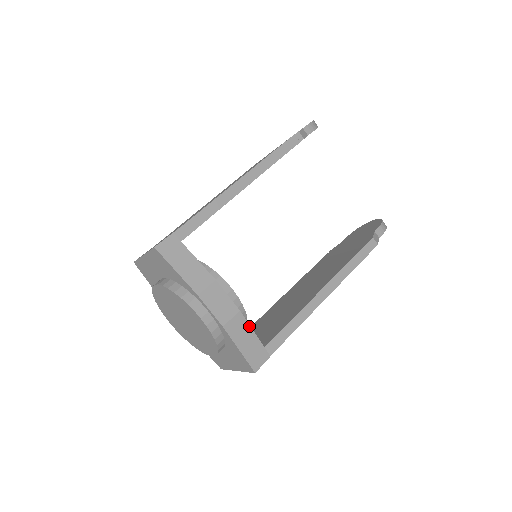
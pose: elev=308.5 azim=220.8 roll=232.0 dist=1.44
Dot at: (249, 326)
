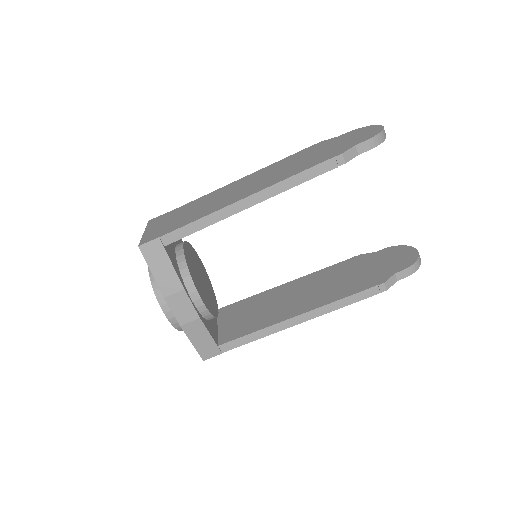
Dot at: (206, 330)
